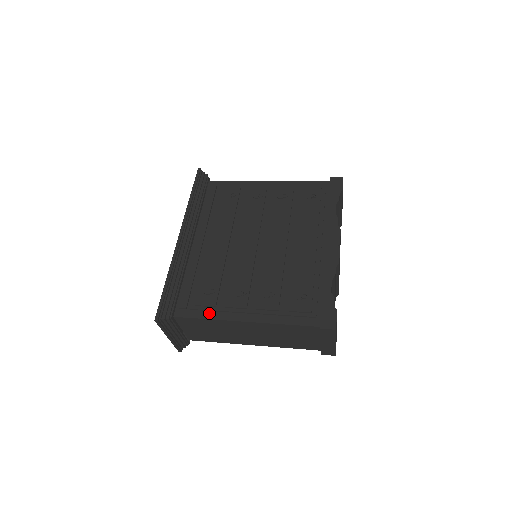
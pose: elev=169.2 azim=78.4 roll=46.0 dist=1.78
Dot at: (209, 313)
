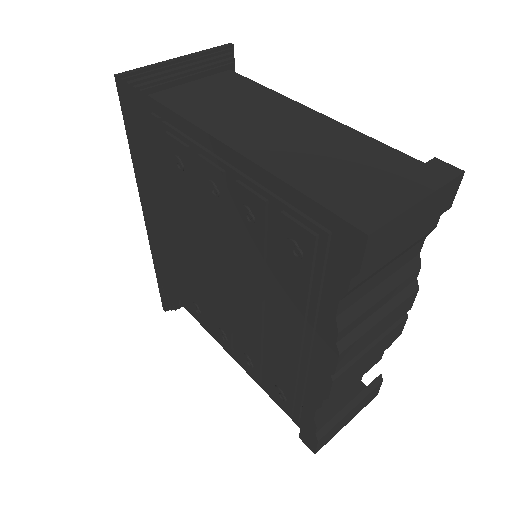
Dot at: occluded
